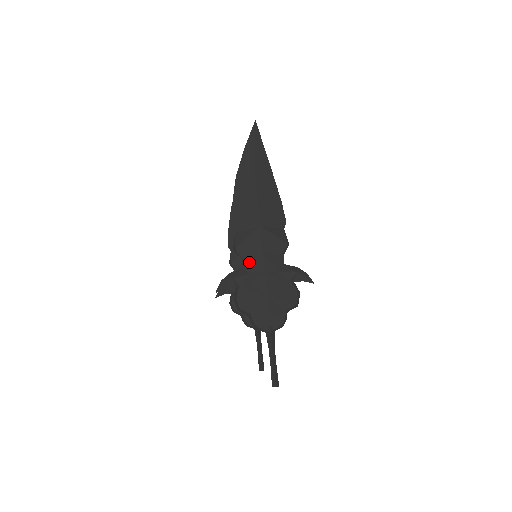
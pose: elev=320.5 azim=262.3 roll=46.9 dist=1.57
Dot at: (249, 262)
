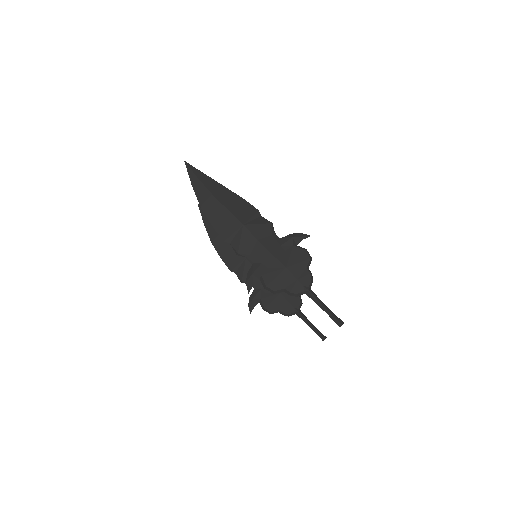
Dot at: (255, 255)
